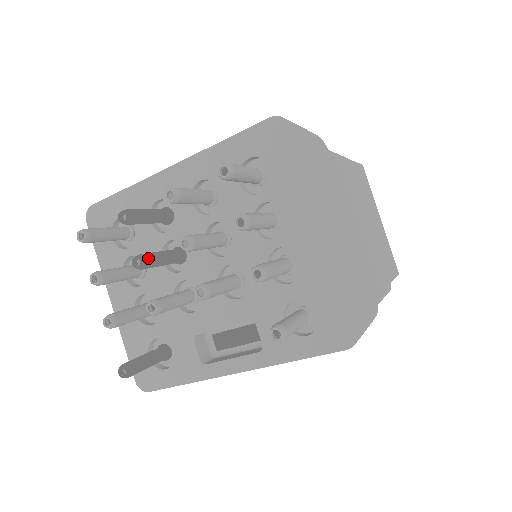
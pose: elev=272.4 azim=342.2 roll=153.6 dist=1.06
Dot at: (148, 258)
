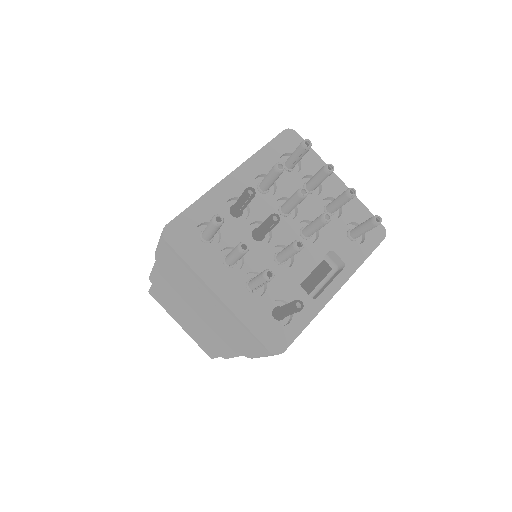
Dot at: (276, 216)
